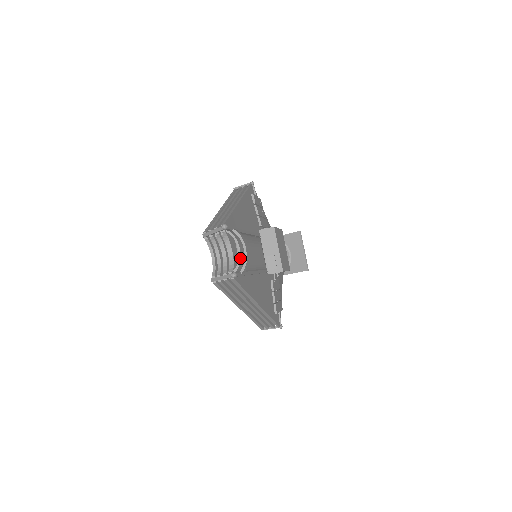
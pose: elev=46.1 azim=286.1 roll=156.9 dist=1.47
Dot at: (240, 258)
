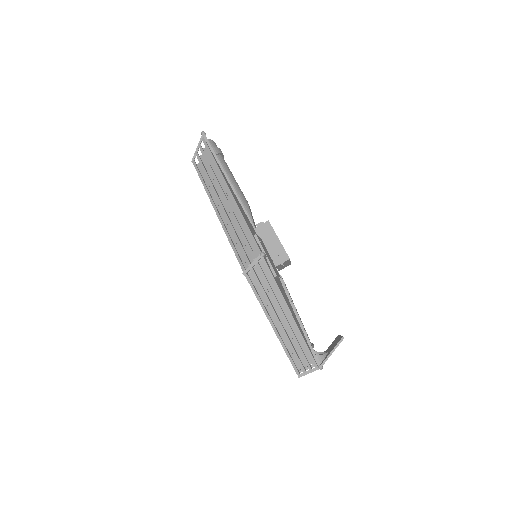
Dot at: (213, 141)
